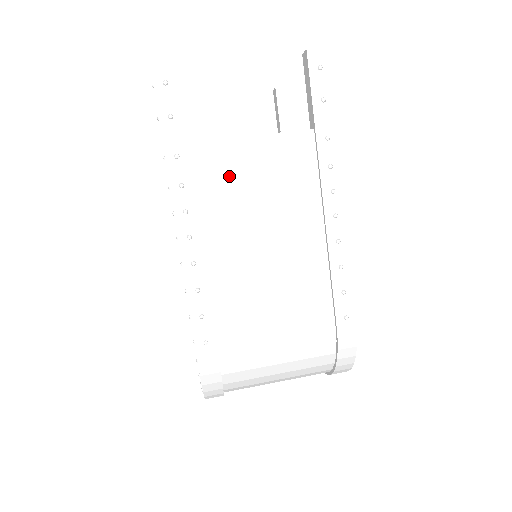
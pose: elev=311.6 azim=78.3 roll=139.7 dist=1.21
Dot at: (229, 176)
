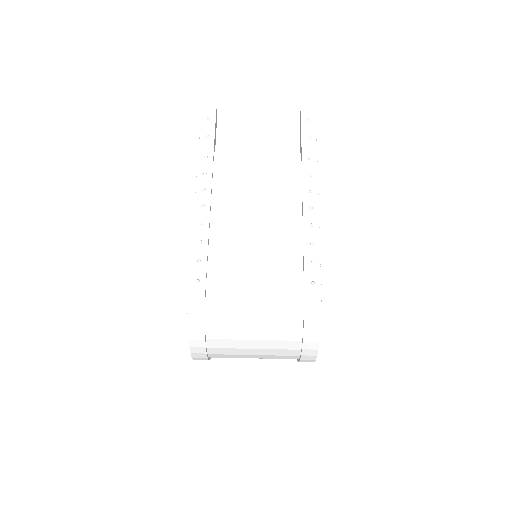
Dot at: (238, 174)
